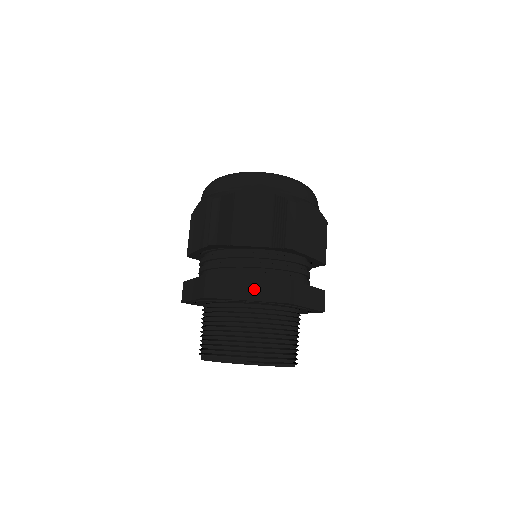
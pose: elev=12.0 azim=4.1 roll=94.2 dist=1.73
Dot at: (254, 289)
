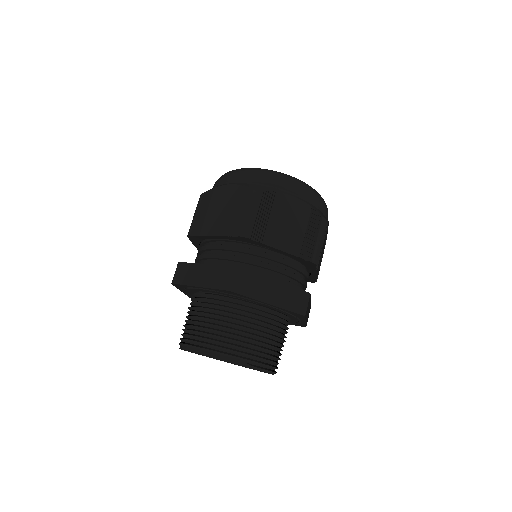
Dot at: (277, 294)
